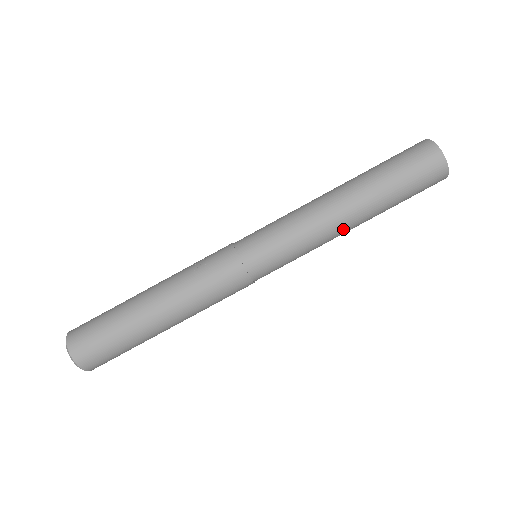
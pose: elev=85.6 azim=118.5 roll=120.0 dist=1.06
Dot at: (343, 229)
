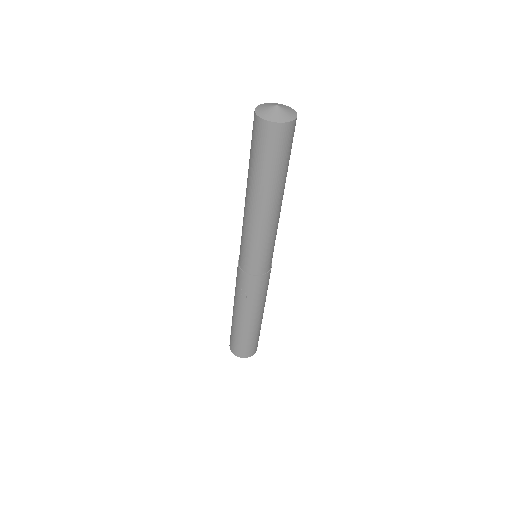
Dot at: occluded
